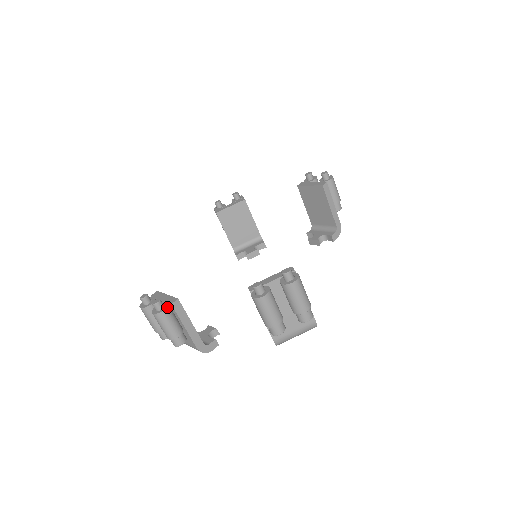
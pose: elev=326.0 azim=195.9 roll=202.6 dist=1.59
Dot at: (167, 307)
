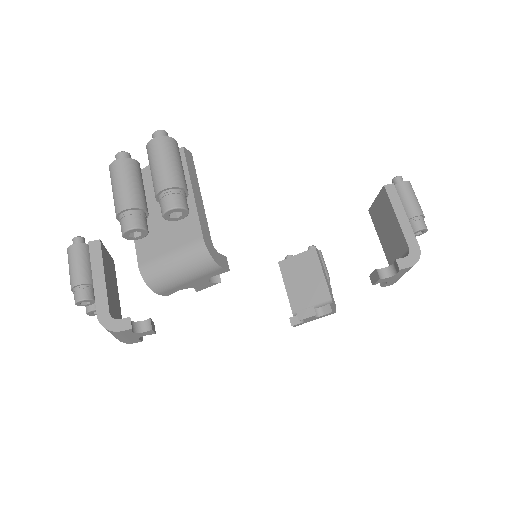
Dot at: (82, 243)
